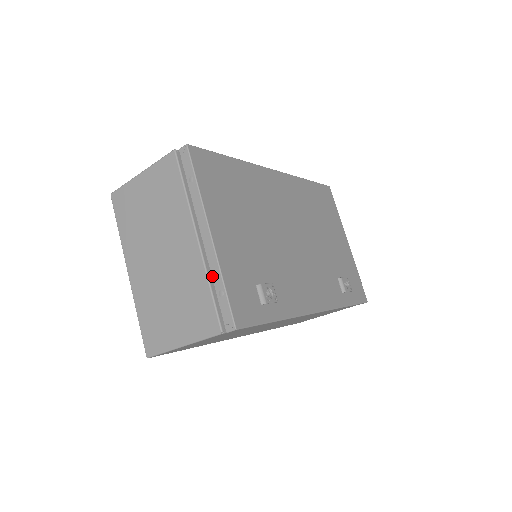
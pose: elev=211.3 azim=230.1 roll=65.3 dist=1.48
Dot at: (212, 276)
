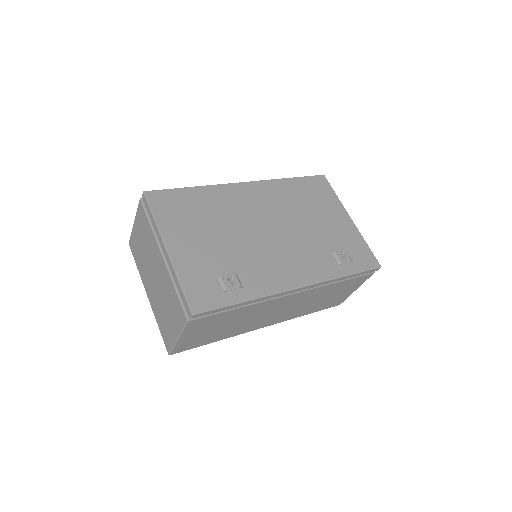
Dot at: (174, 280)
